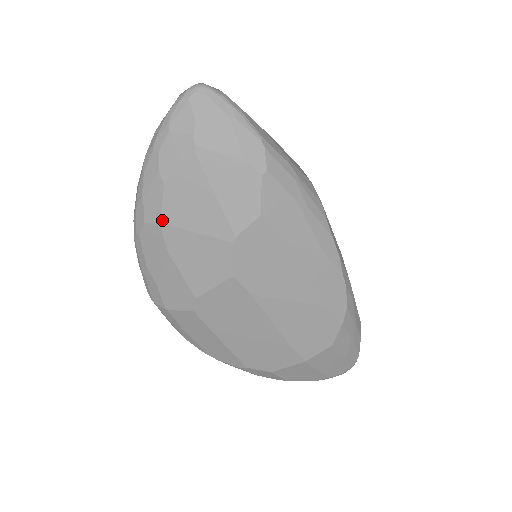
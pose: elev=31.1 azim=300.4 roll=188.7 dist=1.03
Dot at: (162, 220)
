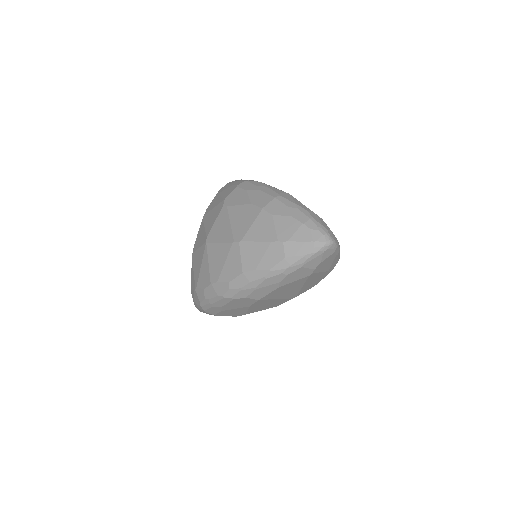
Dot at: (262, 299)
